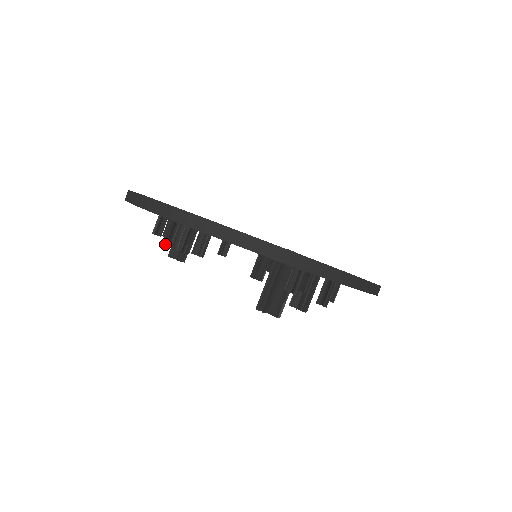
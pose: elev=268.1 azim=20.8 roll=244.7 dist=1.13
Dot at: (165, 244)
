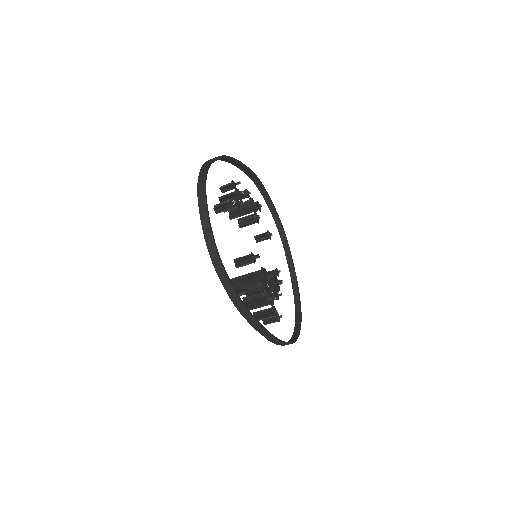
Dot at: (220, 198)
